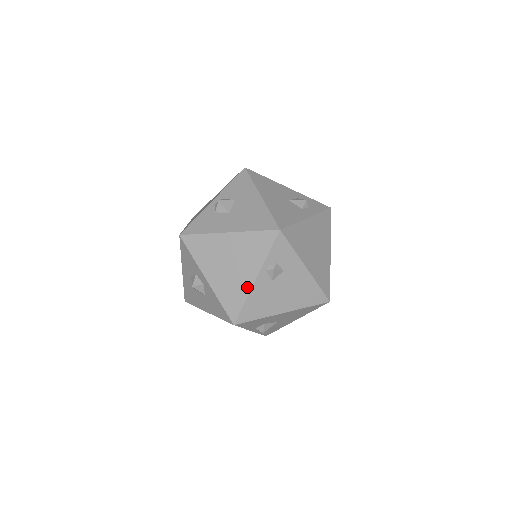
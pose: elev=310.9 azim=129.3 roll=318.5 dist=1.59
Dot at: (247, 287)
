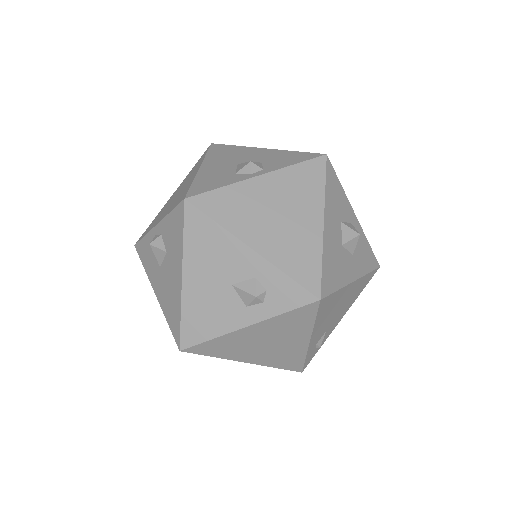
Dot at: occluded
